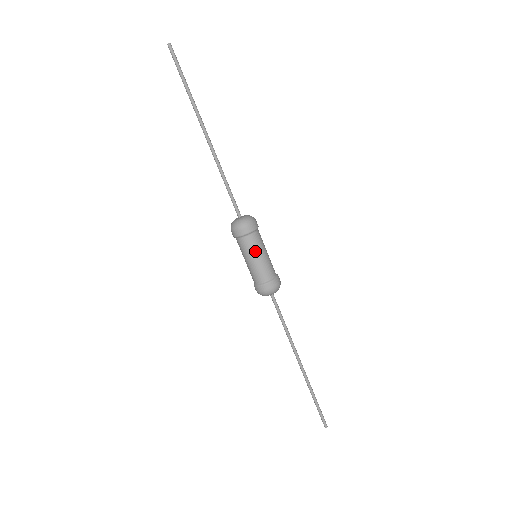
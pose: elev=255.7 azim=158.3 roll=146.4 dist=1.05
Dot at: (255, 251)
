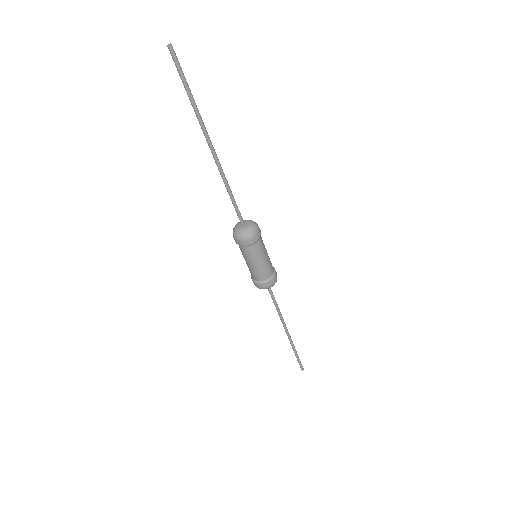
Dot at: (247, 259)
